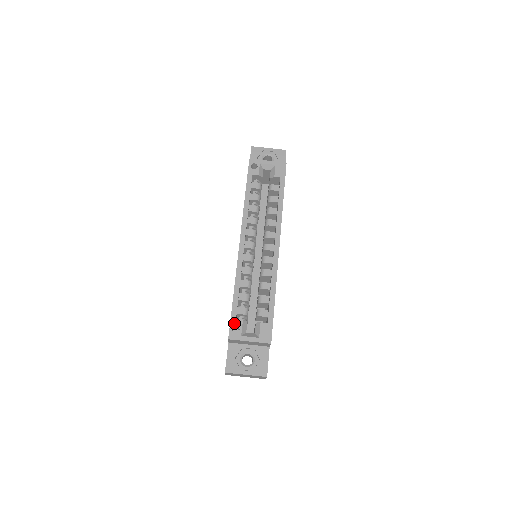
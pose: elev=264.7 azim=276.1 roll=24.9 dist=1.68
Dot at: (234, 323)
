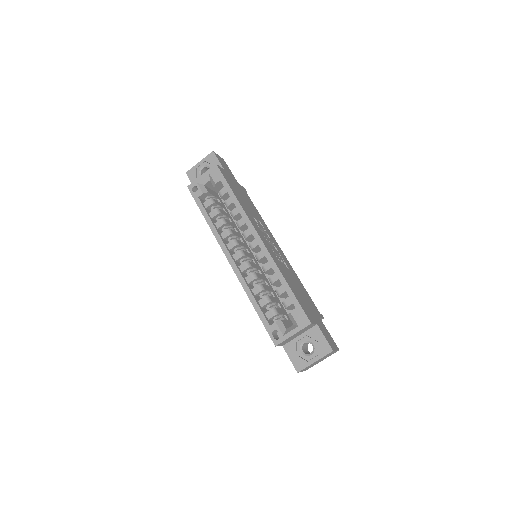
Dot at: (270, 330)
